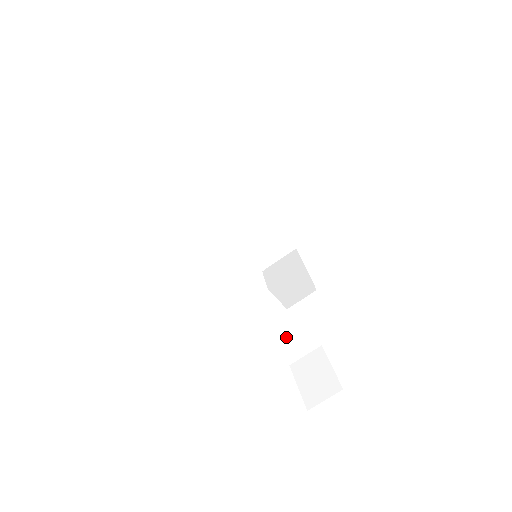
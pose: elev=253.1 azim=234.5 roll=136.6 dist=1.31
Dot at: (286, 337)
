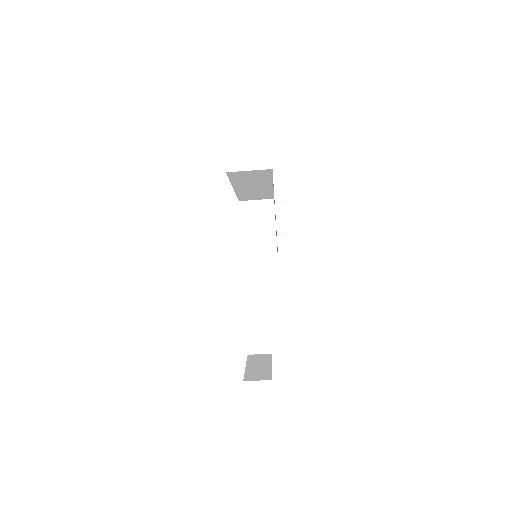
Dot at: occluded
